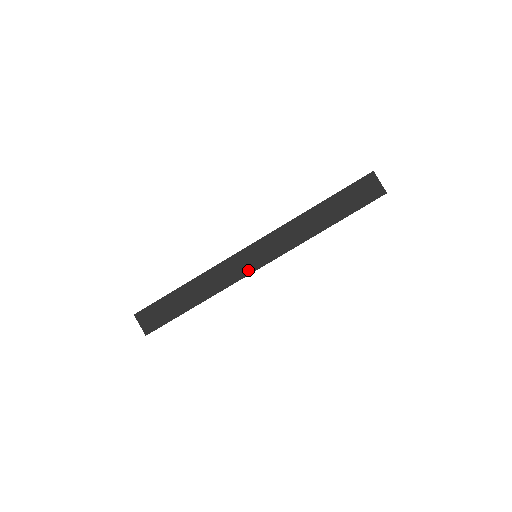
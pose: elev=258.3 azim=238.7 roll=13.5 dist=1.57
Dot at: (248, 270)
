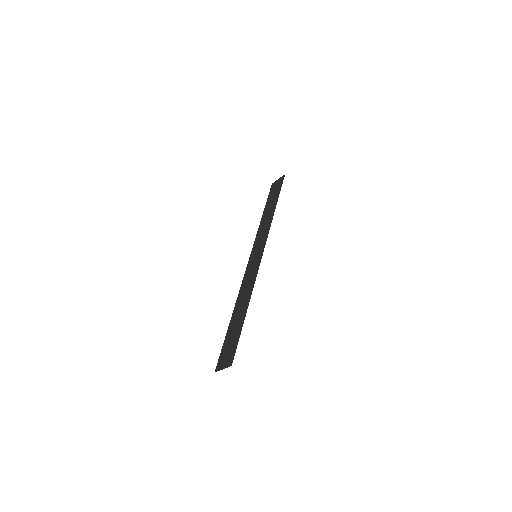
Dot at: (258, 262)
